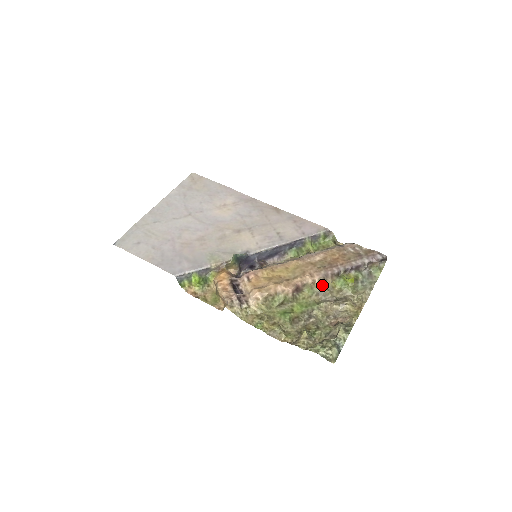
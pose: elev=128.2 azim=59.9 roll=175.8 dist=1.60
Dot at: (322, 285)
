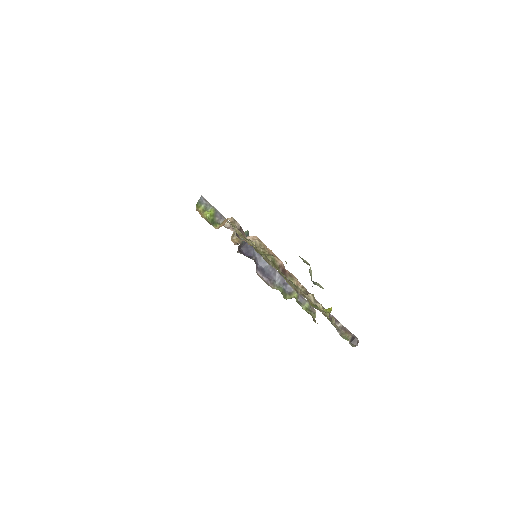
Dot at: (303, 291)
